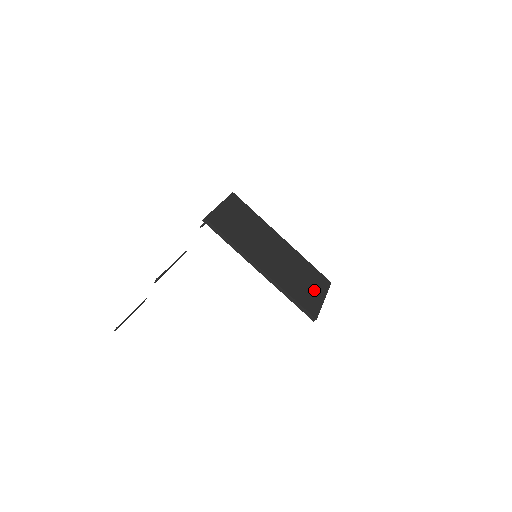
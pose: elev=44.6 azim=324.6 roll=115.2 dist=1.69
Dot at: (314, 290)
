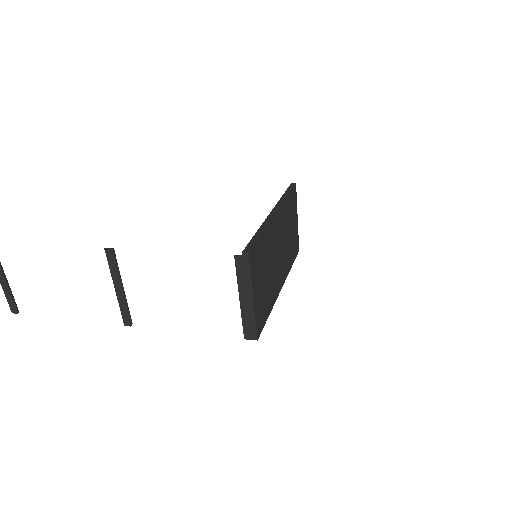
Dot at: (294, 224)
